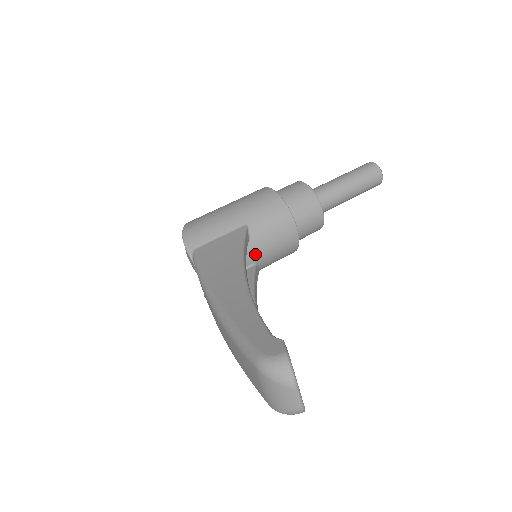
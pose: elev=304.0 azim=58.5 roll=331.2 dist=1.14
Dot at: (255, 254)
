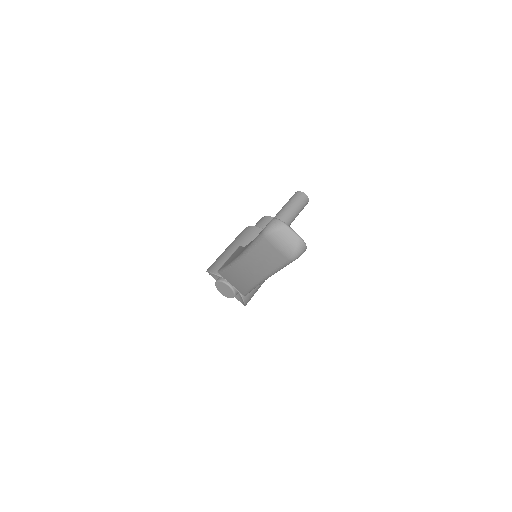
Dot at: occluded
